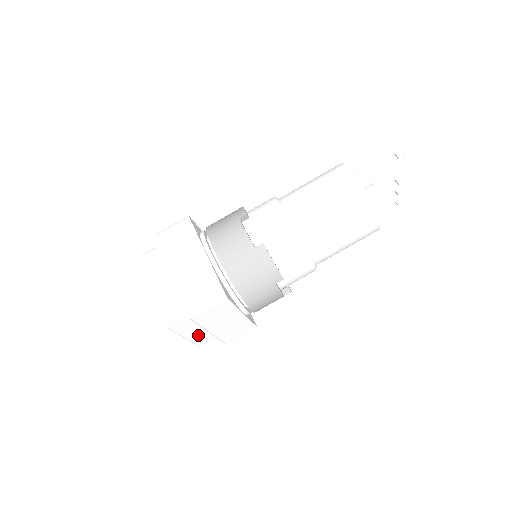
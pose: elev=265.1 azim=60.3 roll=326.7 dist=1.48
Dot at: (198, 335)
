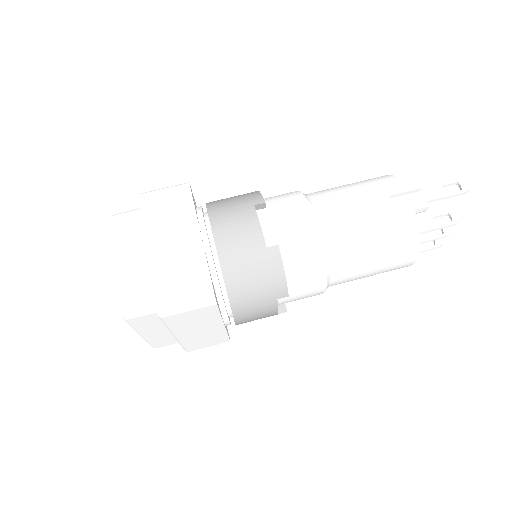
Dot at: (158, 335)
